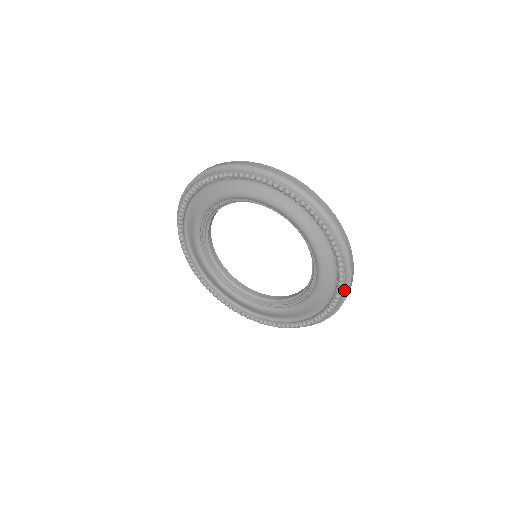
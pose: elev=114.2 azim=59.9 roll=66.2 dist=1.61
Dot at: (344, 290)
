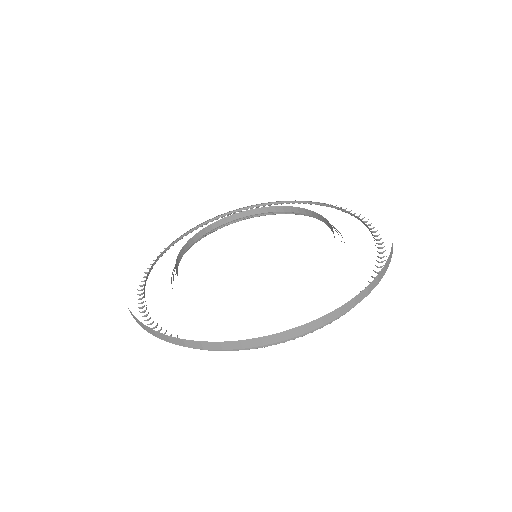
Dot at: occluded
